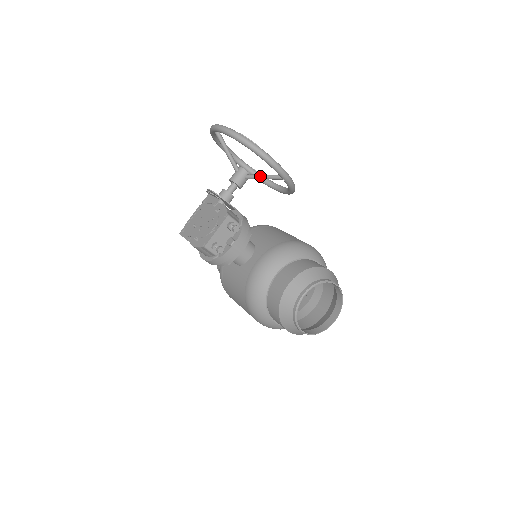
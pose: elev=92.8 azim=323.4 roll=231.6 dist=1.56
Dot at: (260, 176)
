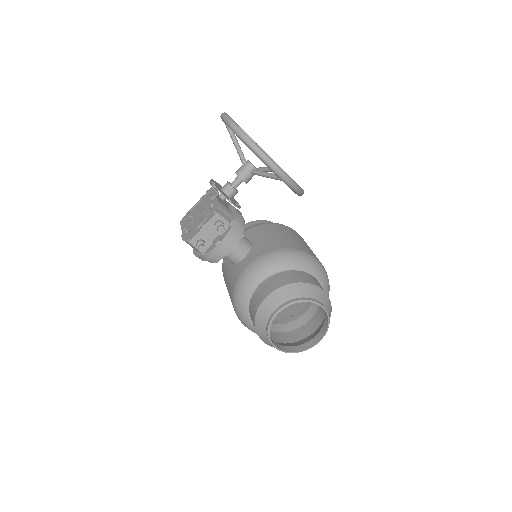
Dot at: (263, 174)
